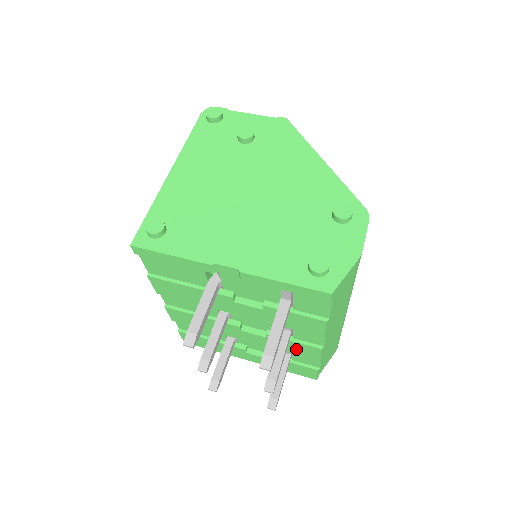
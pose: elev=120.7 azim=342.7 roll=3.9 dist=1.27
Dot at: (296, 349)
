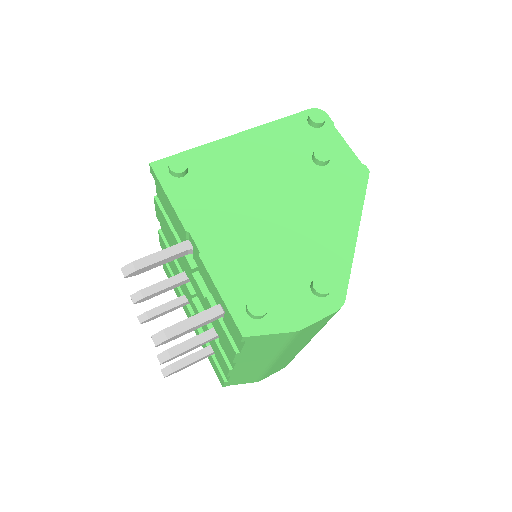
Dot at: (217, 351)
